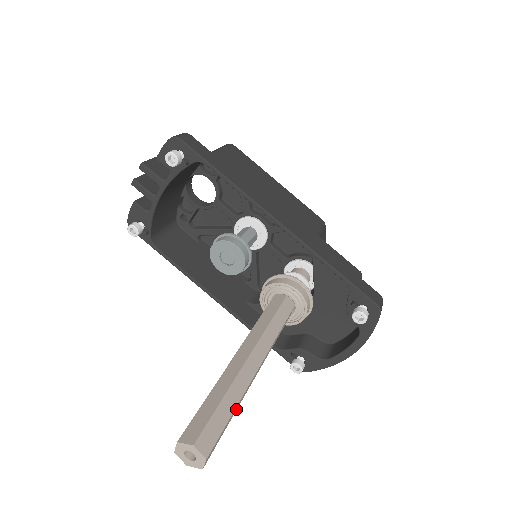
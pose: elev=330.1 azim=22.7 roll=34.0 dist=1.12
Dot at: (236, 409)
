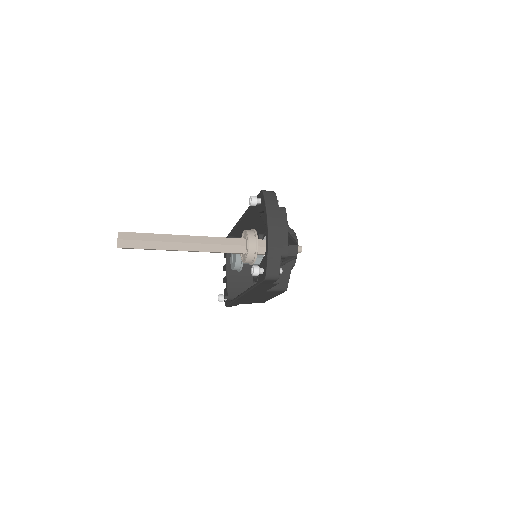
Dot at: (156, 239)
